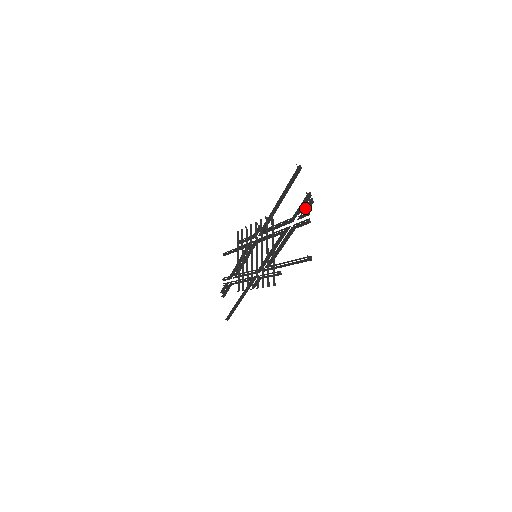
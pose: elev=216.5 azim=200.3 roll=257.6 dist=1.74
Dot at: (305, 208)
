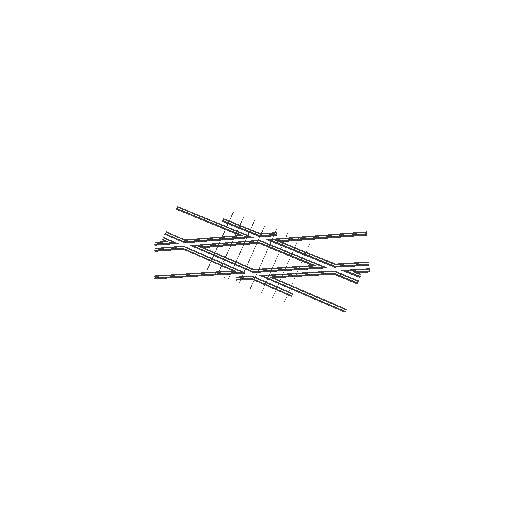
Dot at: (360, 271)
